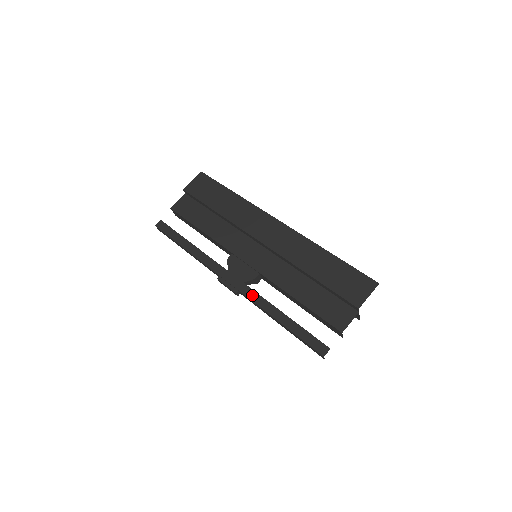
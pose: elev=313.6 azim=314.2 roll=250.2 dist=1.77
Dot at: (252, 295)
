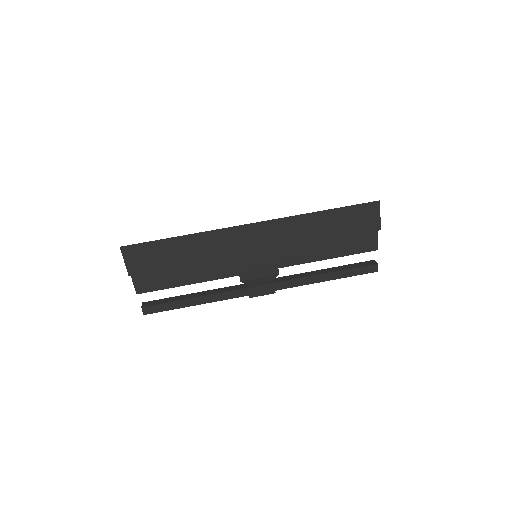
Dot at: (290, 284)
